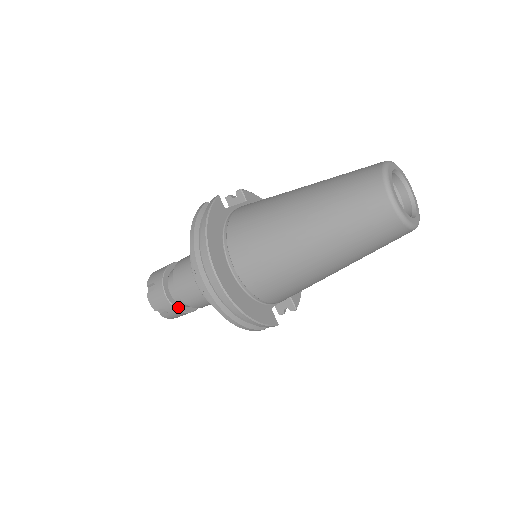
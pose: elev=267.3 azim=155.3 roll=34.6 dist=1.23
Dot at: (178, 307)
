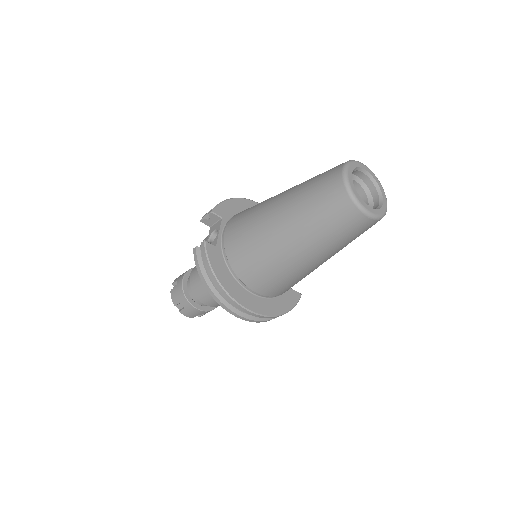
Dot at: (210, 308)
